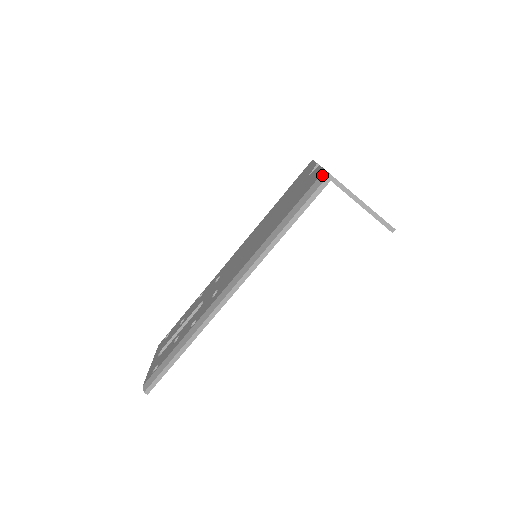
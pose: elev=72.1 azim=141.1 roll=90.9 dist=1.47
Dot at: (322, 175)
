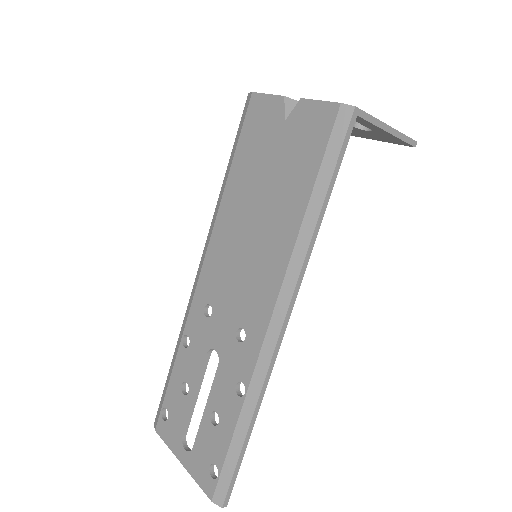
Dot at: (341, 112)
